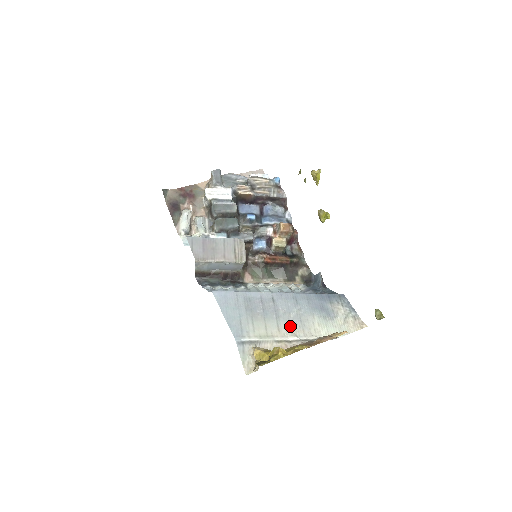
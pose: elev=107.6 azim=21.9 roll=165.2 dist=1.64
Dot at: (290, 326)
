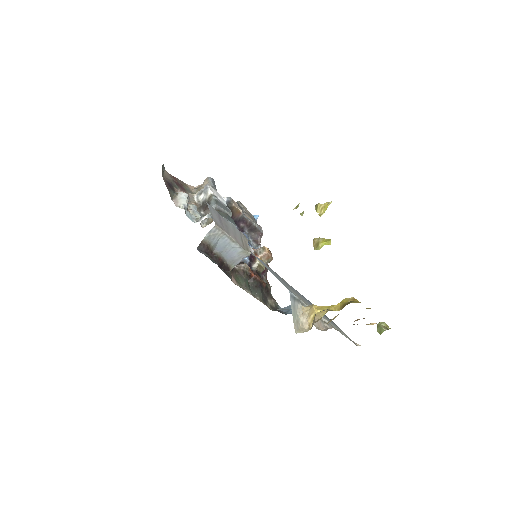
Dot at: occluded
